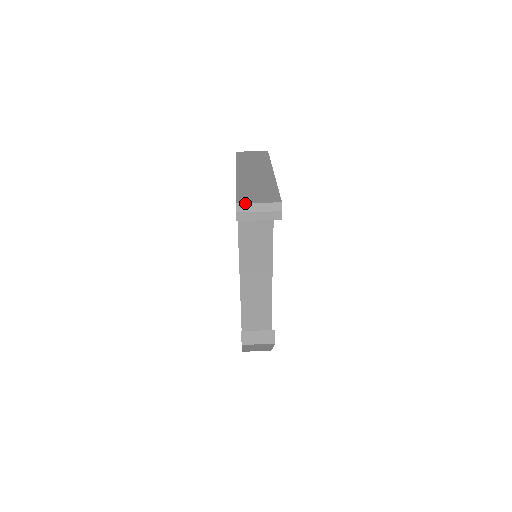
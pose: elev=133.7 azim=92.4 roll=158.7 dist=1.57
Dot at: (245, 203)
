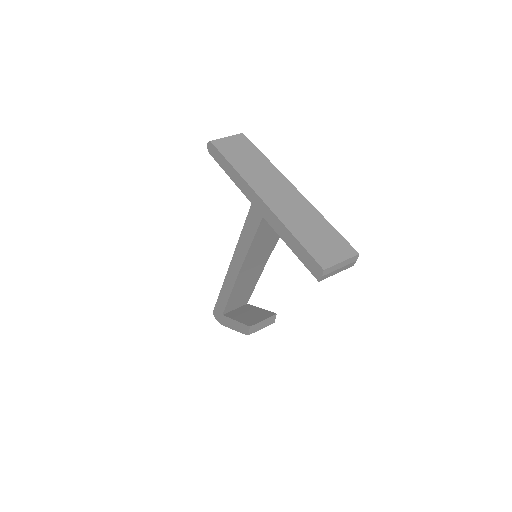
Dot at: (331, 266)
